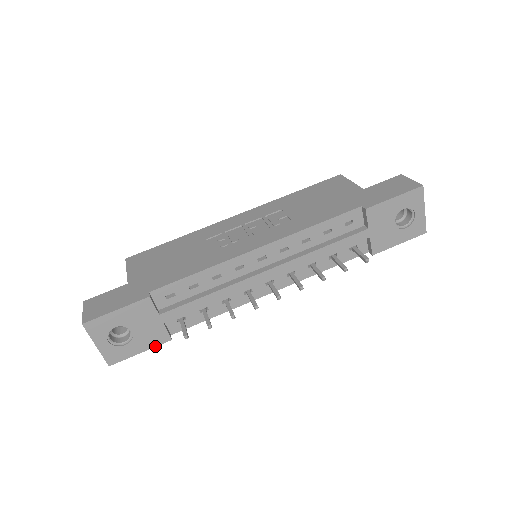
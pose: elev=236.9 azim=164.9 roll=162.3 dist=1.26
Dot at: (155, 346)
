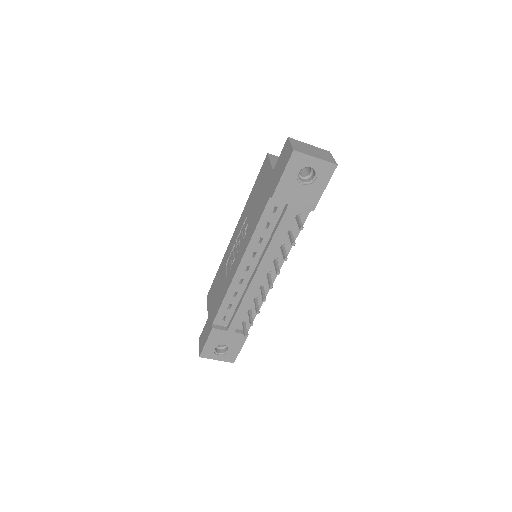
Dot at: occluded
